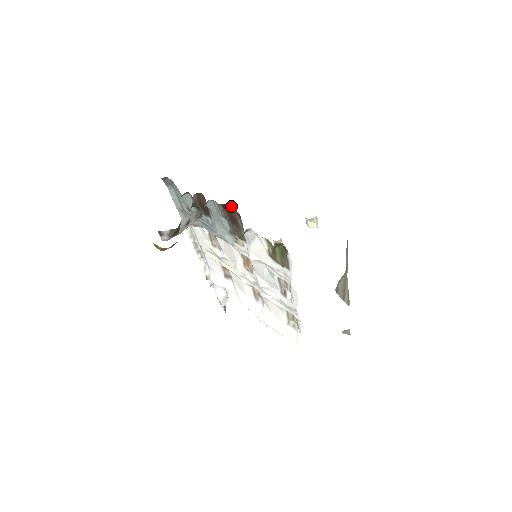
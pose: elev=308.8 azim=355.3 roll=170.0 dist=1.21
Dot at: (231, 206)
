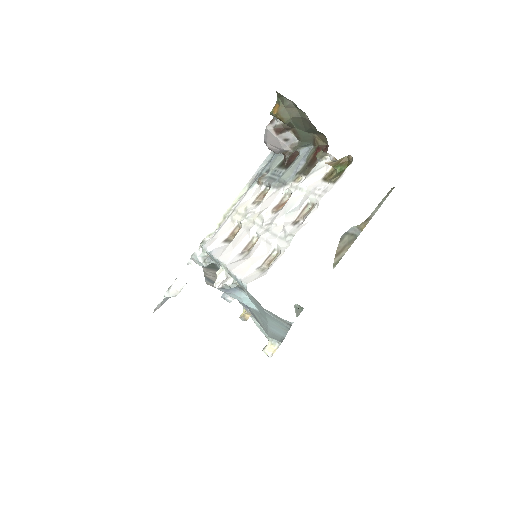
Dot at: (324, 149)
